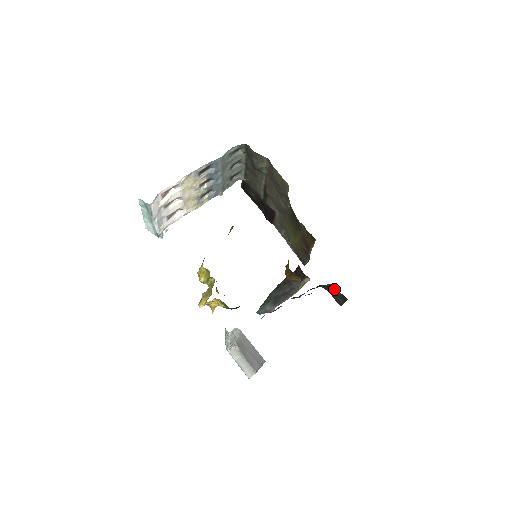
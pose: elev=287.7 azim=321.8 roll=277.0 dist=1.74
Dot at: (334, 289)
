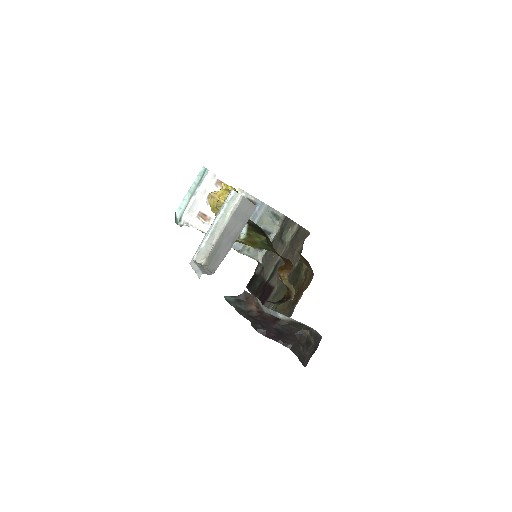
Dot at: (307, 341)
